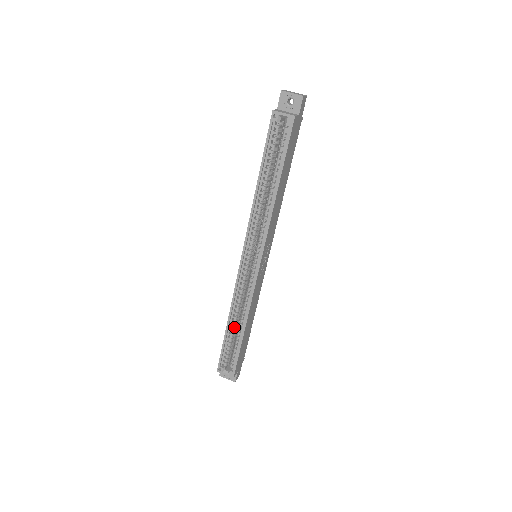
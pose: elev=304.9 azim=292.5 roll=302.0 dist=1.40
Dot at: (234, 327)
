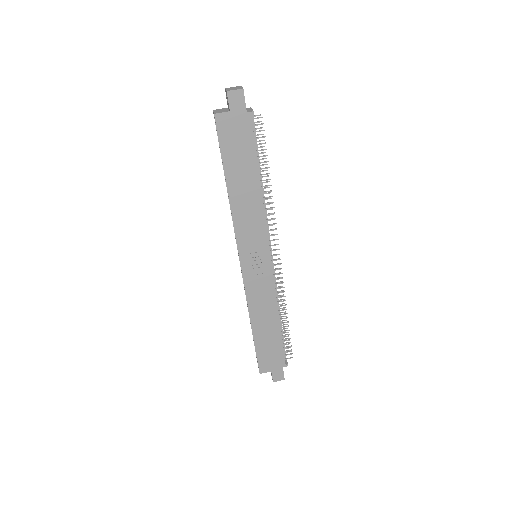
Dot at: occluded
